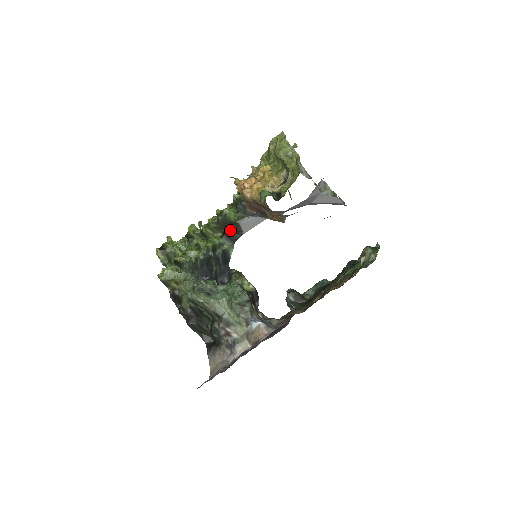
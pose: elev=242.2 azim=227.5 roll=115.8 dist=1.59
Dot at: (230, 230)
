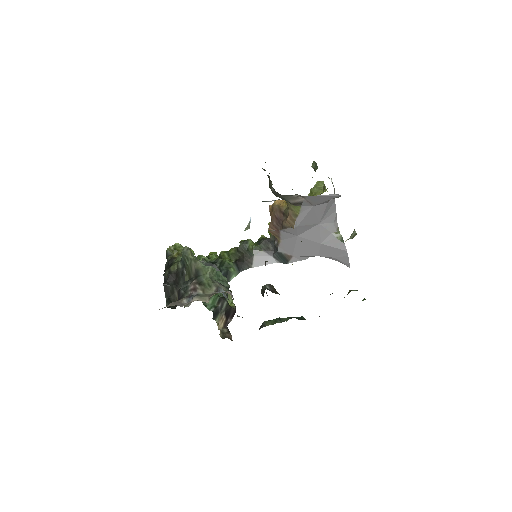
Dot at: (248, 228)
